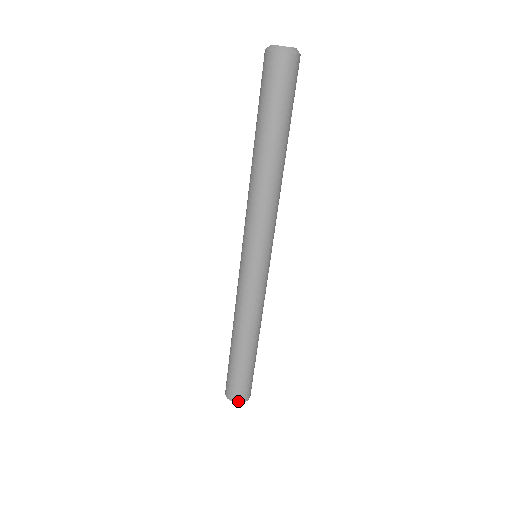
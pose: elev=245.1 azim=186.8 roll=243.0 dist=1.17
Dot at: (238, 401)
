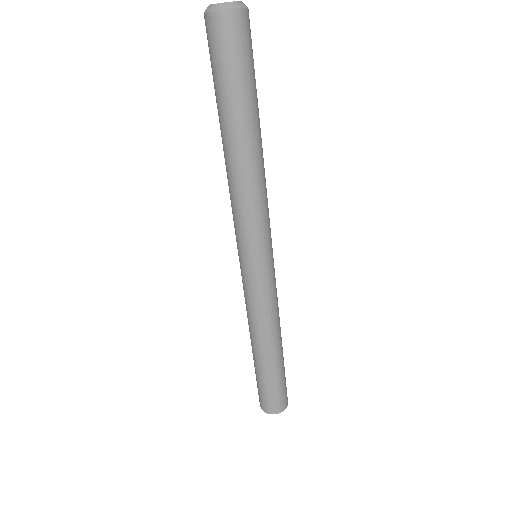
Dot at: (283, 409)
